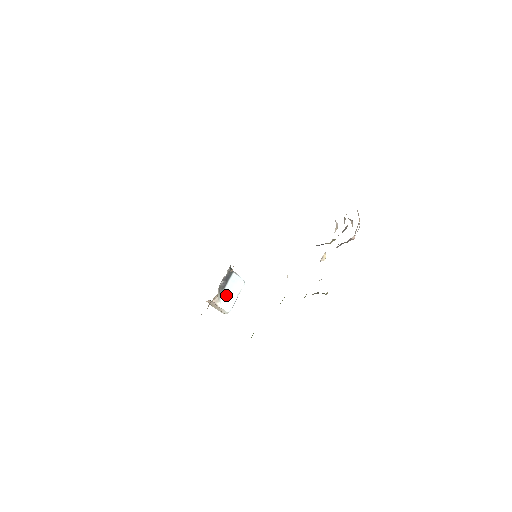
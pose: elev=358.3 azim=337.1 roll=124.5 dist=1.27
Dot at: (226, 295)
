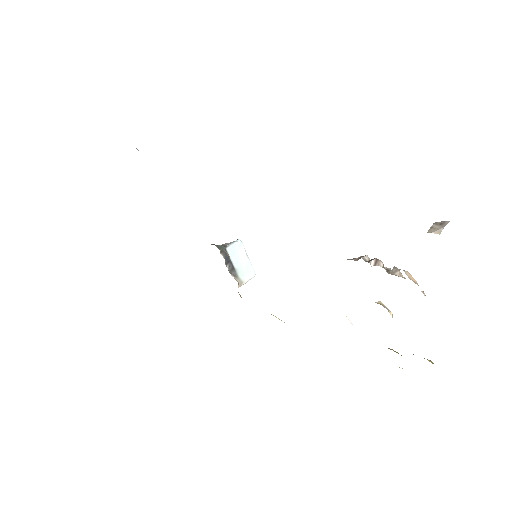
Dot at: (241, 270)
